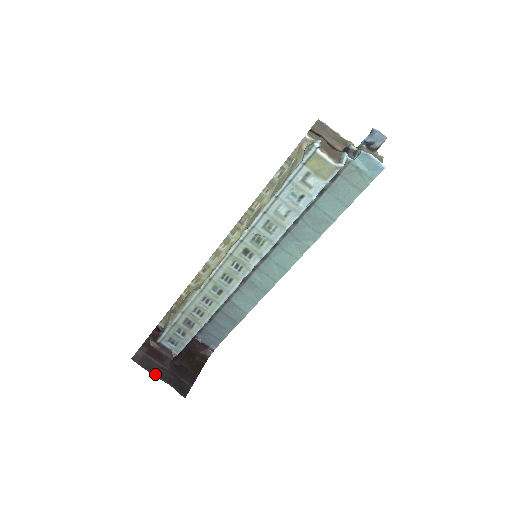
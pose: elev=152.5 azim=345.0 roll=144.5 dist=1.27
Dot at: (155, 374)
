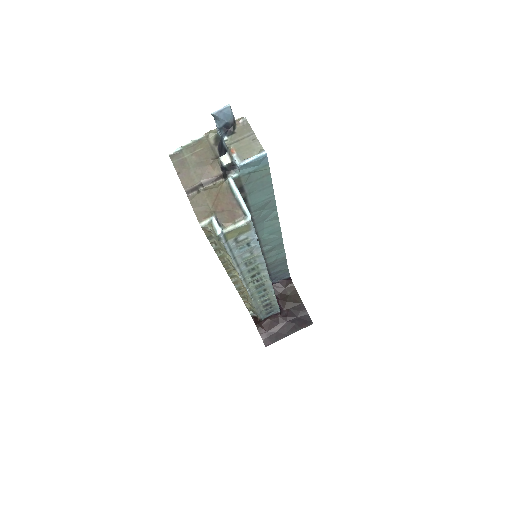
Dot at: (285, 336)
